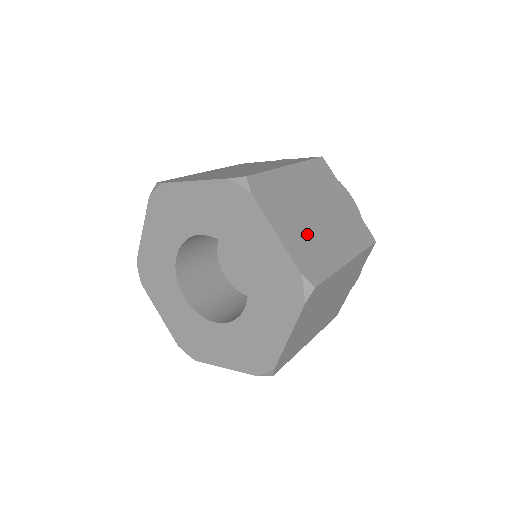
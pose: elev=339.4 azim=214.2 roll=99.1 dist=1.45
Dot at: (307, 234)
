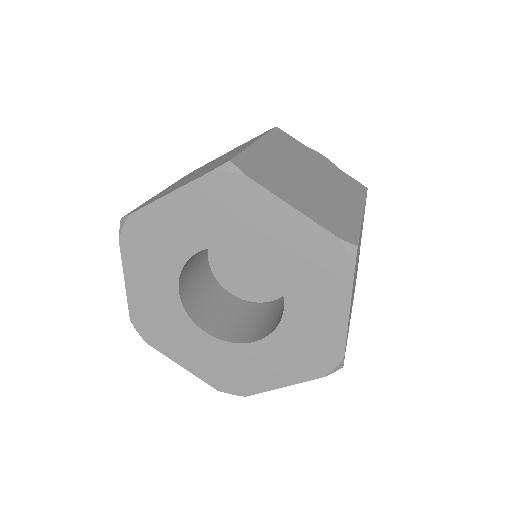
Dot at: occluded
